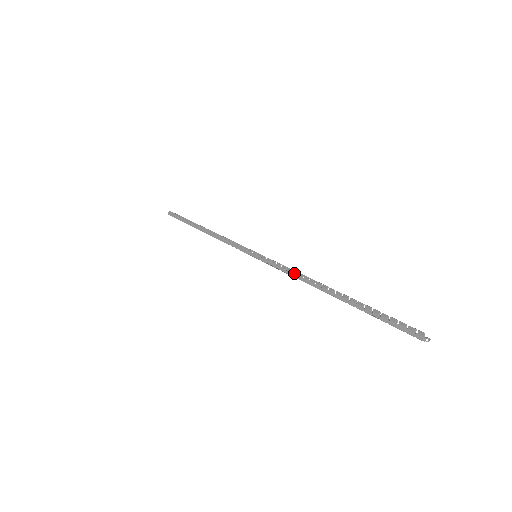
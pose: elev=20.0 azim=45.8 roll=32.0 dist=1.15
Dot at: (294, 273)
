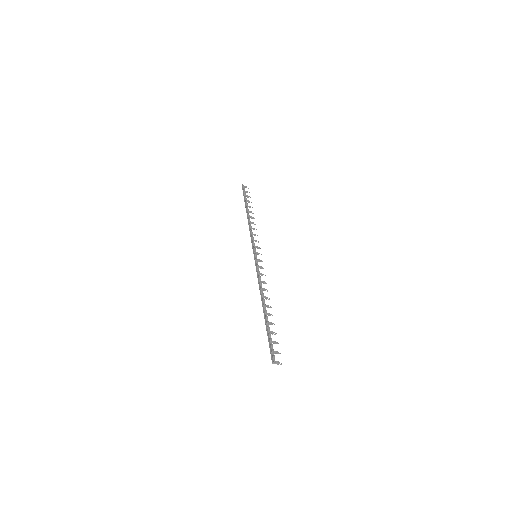
Dot at: (259, 283)
